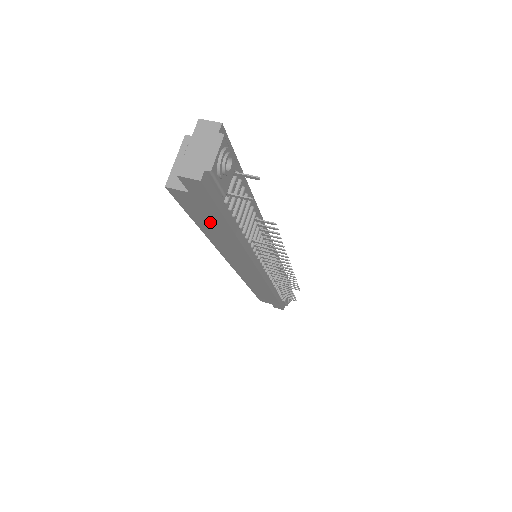
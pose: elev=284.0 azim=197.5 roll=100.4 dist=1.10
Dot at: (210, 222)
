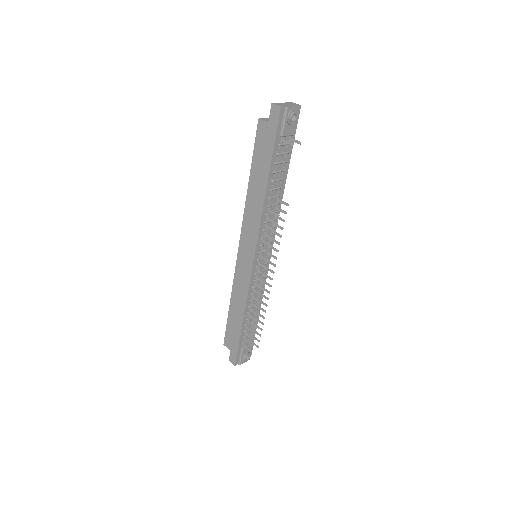
Dot at: (261, 163)
